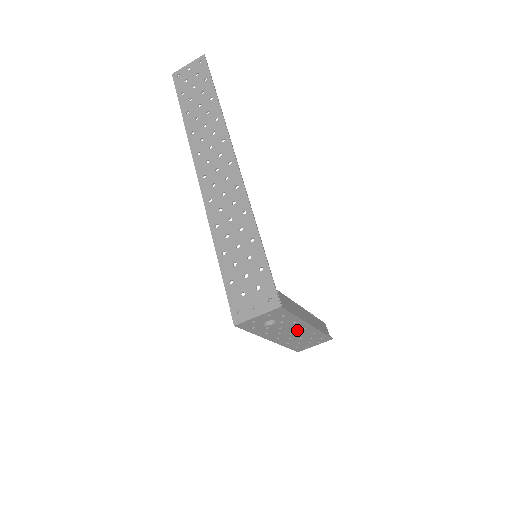
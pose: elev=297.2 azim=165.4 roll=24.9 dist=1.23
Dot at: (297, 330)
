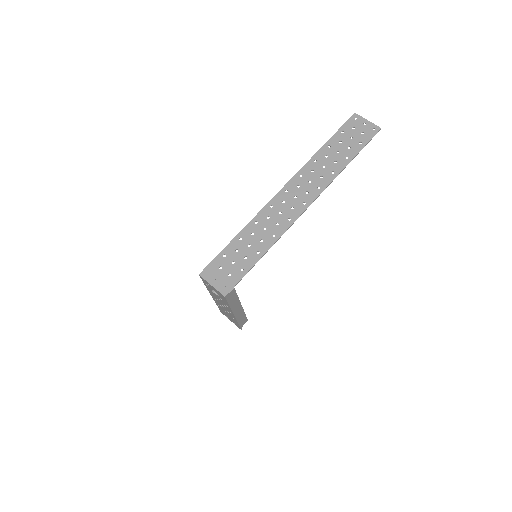
Dot at: occluded
